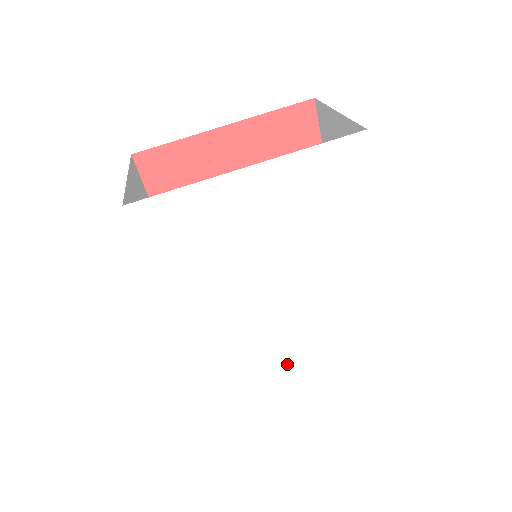
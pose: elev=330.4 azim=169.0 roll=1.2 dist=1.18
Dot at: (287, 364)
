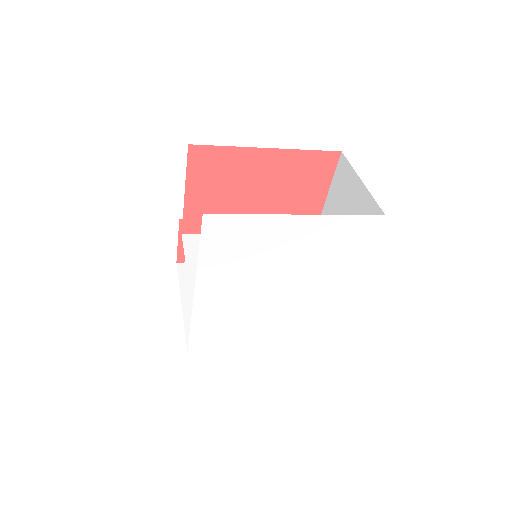
Dot at: (253, 343)
